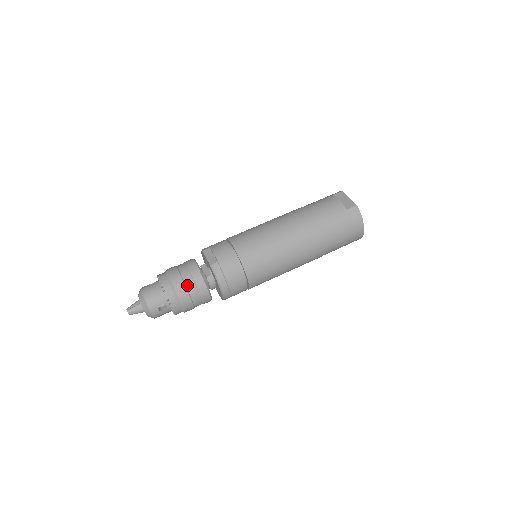
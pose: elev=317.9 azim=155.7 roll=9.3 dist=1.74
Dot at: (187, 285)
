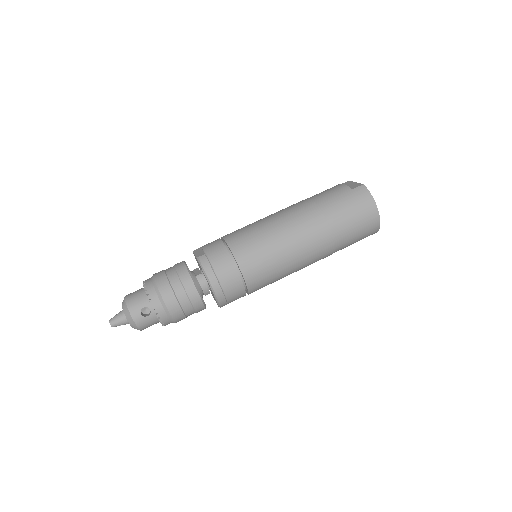
Dot at: (171, 282)
